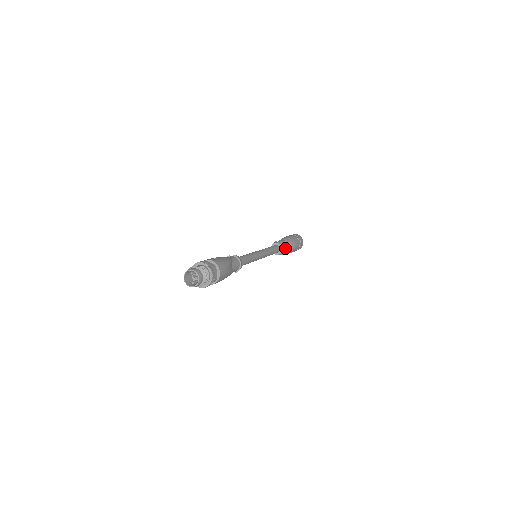
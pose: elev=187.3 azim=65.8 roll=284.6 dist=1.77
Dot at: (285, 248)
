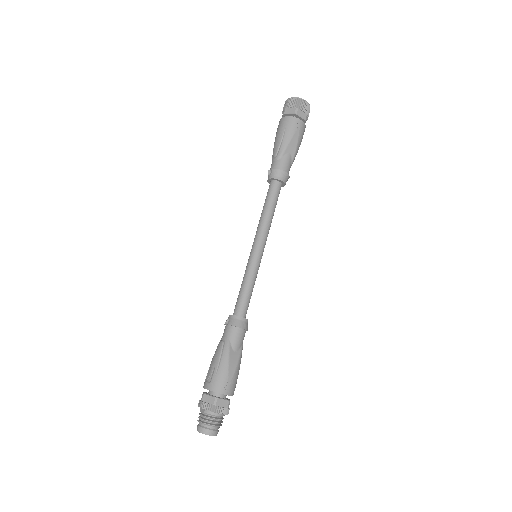
Dot at: (285, 173)
